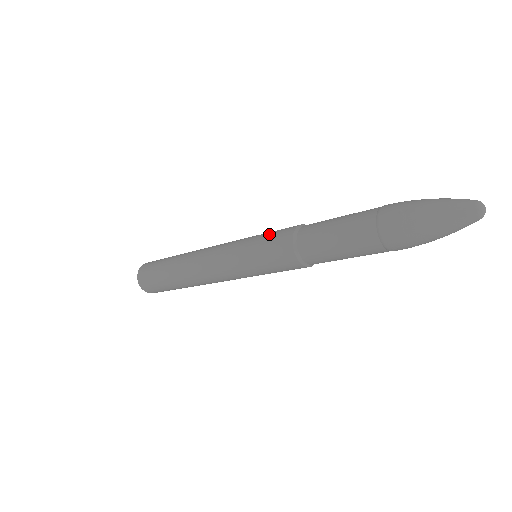
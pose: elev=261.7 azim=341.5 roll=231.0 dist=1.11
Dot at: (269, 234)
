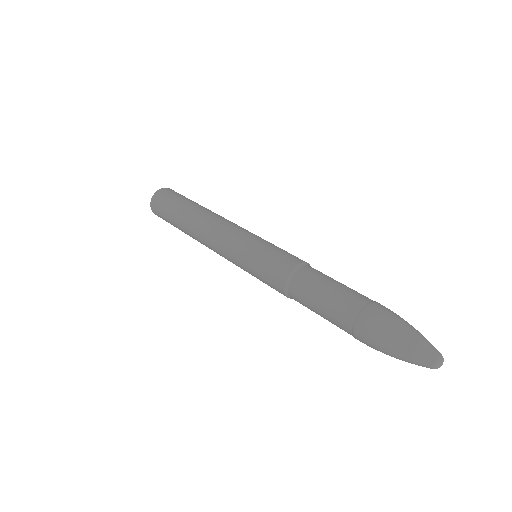
Dot at: (263, 267)
